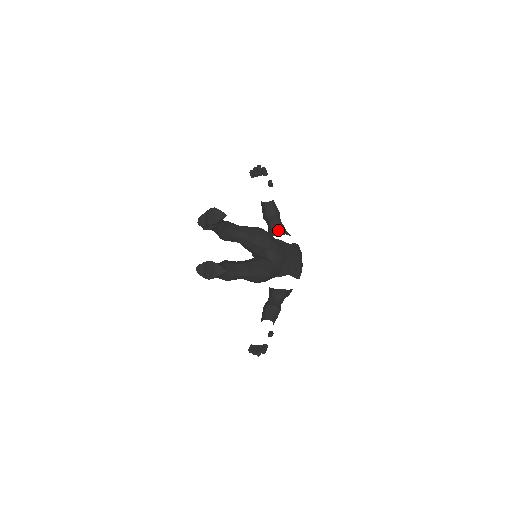
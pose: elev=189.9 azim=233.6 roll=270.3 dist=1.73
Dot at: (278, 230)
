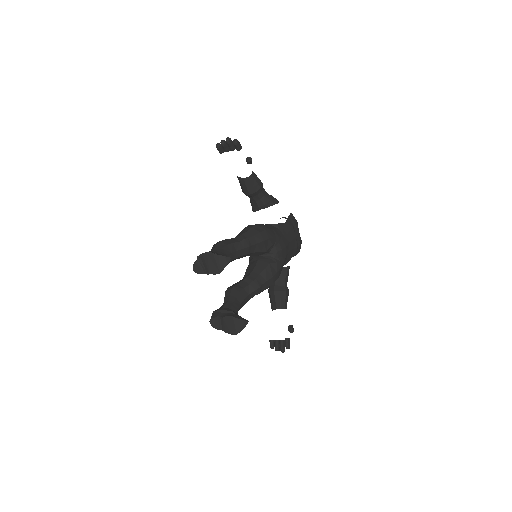
Dot at: (265, 203)
